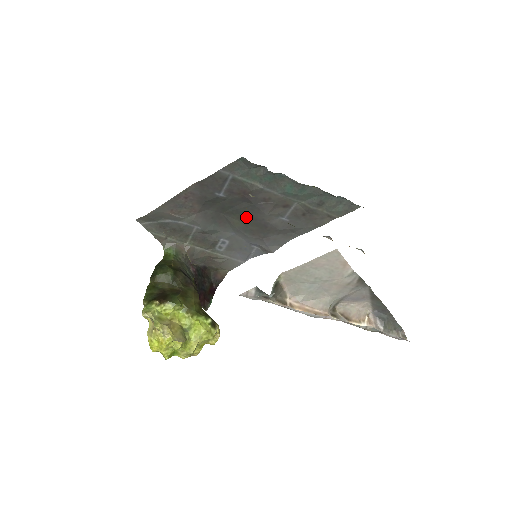
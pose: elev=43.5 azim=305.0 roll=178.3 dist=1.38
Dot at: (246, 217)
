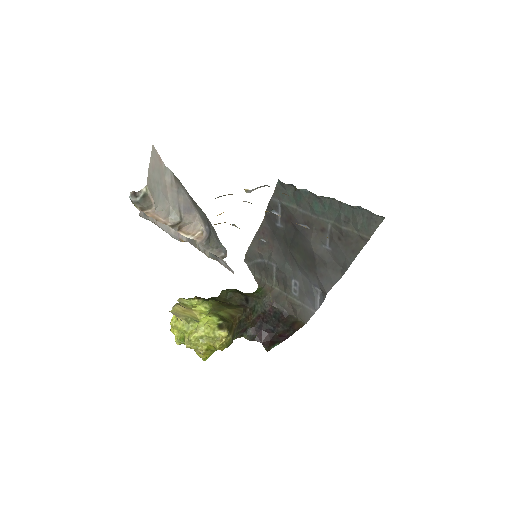
Dot at: (301, 249)
